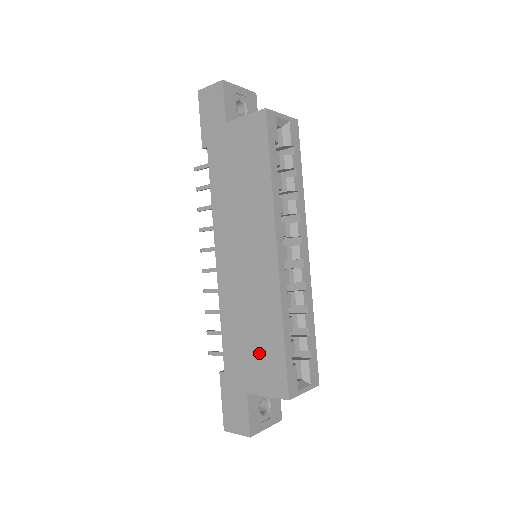
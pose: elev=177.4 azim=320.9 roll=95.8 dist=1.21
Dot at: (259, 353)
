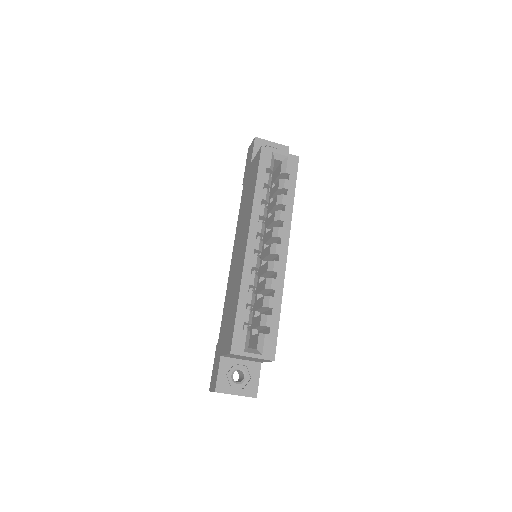
Dot at: (229, 321)
